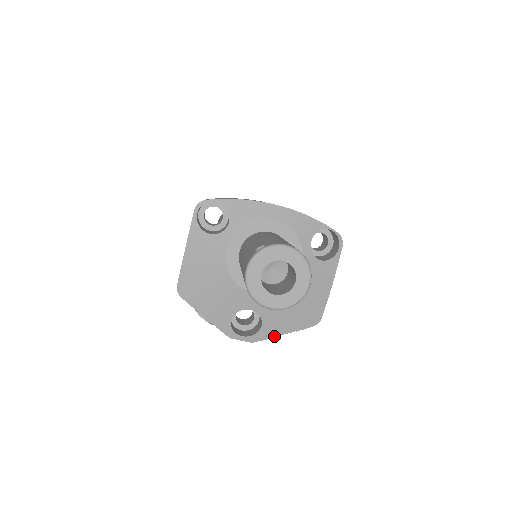
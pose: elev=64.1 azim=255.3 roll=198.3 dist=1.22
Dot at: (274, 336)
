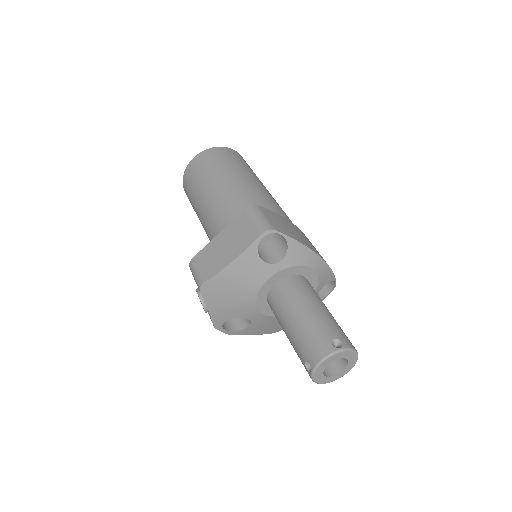
Dot at: (246, 334)
